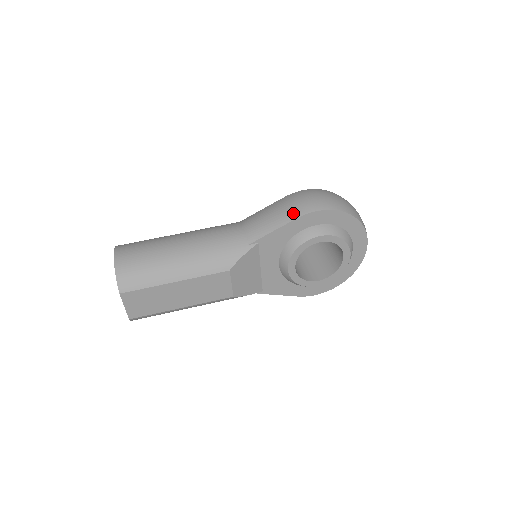
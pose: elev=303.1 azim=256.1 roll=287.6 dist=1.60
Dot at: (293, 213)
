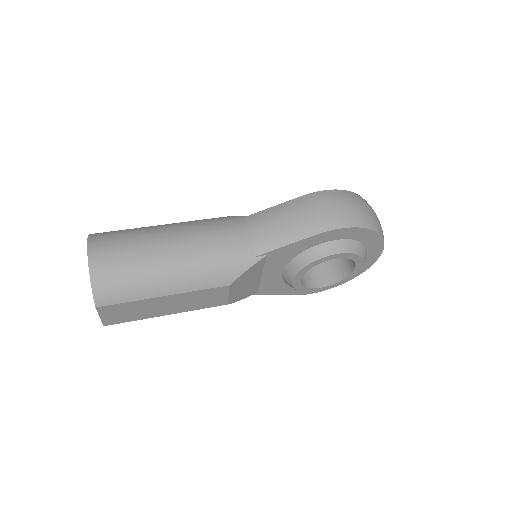
Dot at: (313, 226)
